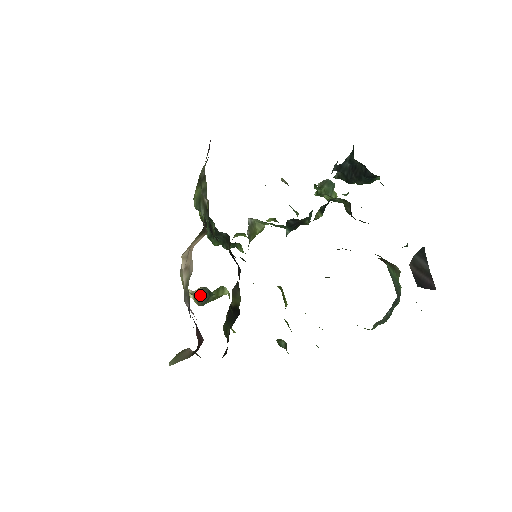
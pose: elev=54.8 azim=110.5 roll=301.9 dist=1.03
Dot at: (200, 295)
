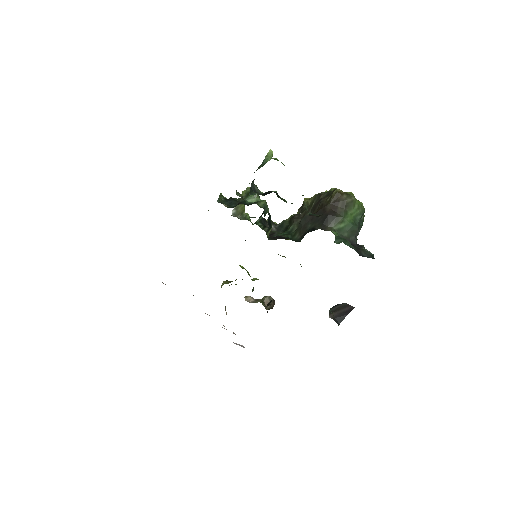
Dot at: occluded
